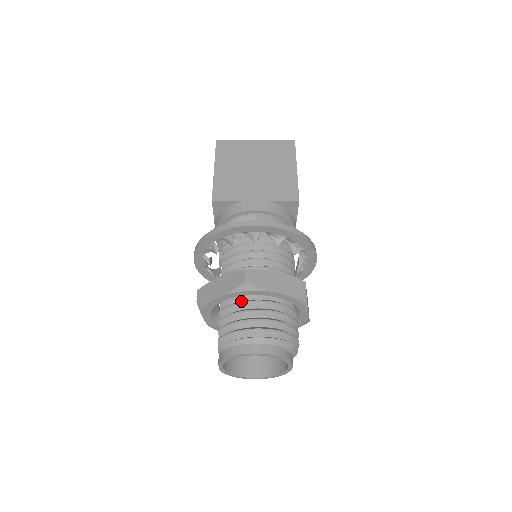
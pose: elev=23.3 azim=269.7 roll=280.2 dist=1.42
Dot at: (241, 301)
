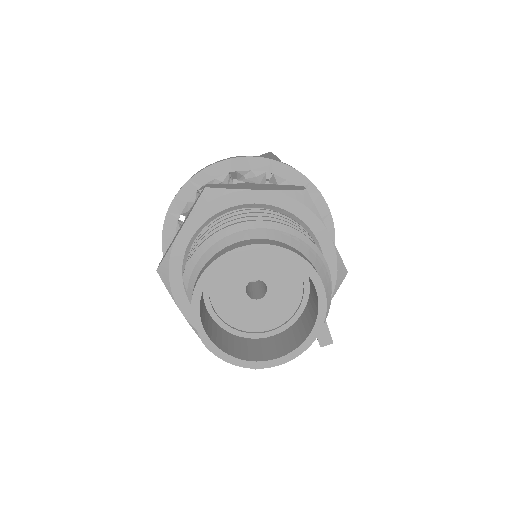
Dot at: occluded
